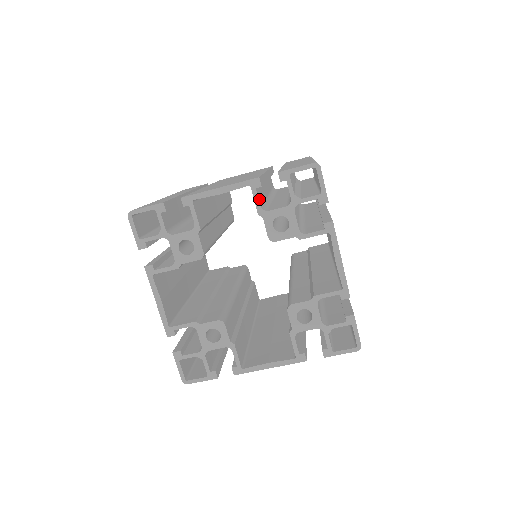
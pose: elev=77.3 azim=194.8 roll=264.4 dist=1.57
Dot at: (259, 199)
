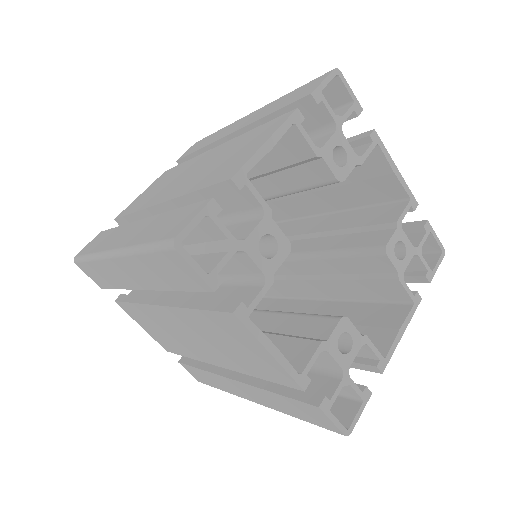
Dot at: occluded
